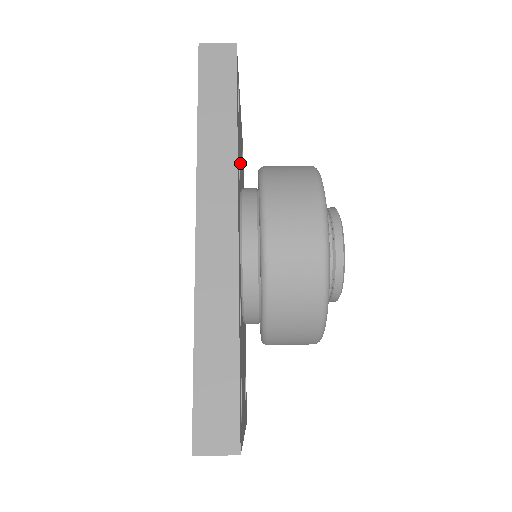
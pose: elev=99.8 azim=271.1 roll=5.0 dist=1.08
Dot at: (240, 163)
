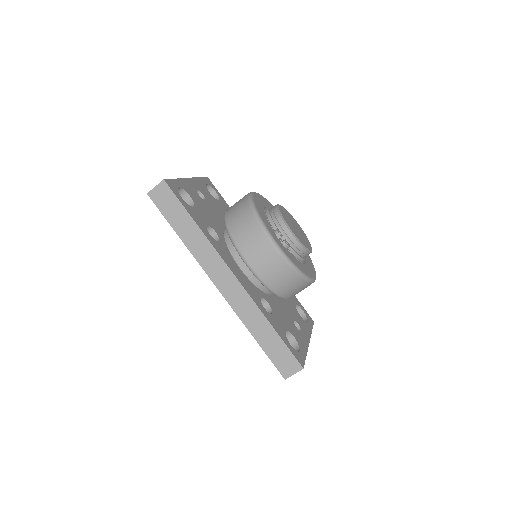
Dot at: (212, 220)
